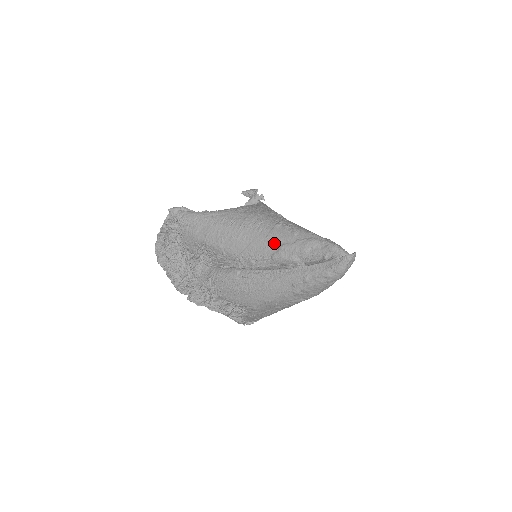
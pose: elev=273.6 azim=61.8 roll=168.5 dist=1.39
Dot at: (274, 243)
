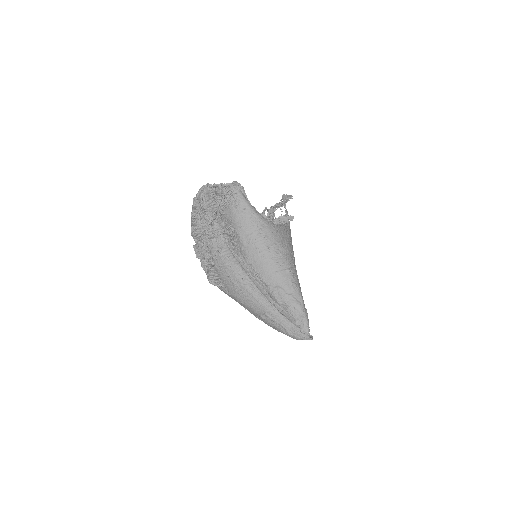
Dot at: (277, 281)
